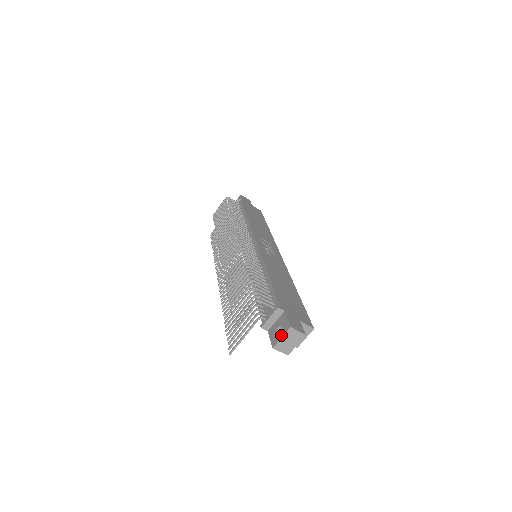
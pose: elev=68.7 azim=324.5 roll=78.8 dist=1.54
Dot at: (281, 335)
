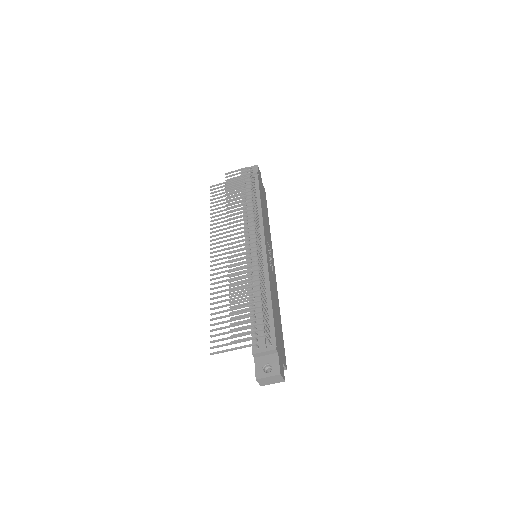
Dot at: (268, 374)
